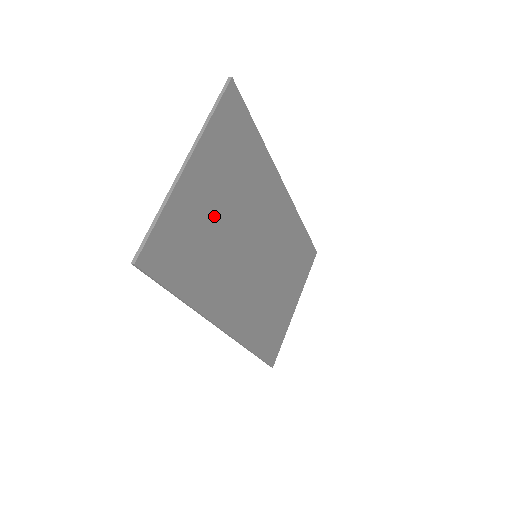
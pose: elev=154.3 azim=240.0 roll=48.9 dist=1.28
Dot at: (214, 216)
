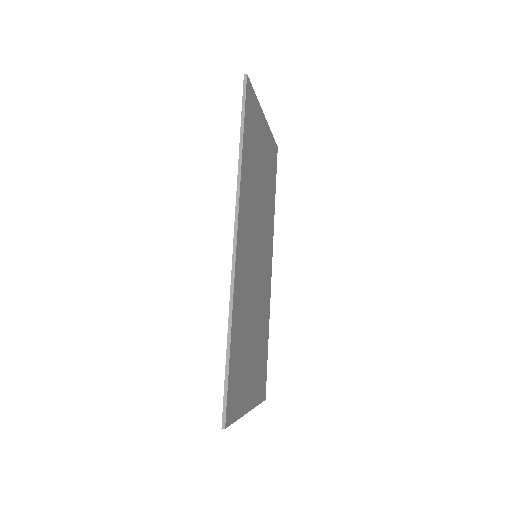
Dot at: (260, 164)
